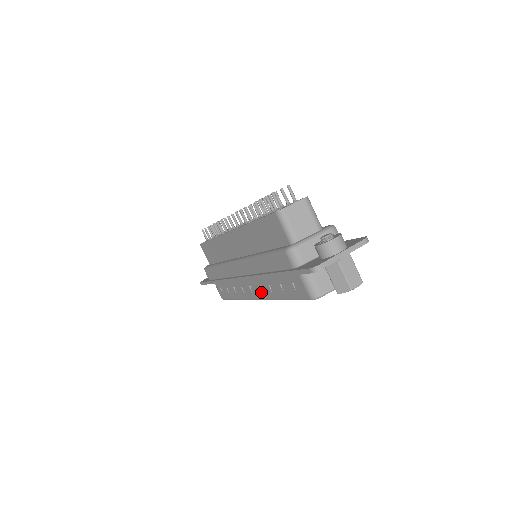
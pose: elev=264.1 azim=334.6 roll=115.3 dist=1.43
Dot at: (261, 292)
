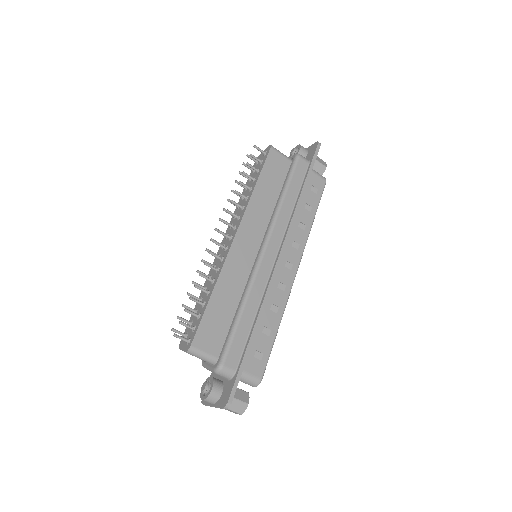
Dot at: occluded
